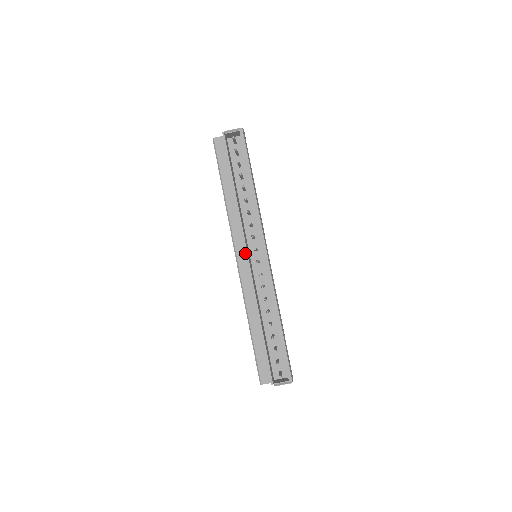
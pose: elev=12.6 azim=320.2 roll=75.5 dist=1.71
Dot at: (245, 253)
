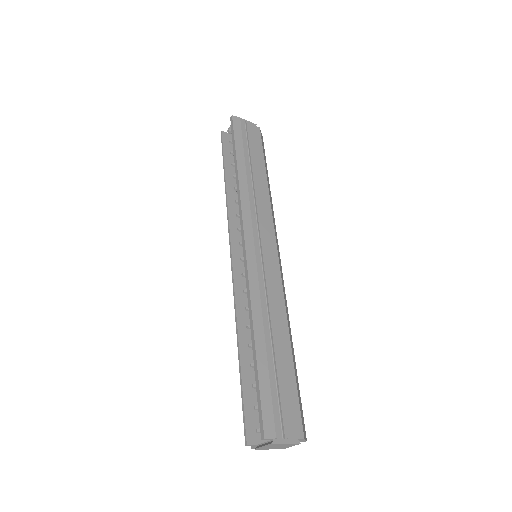
Dot at: (241, 255)
